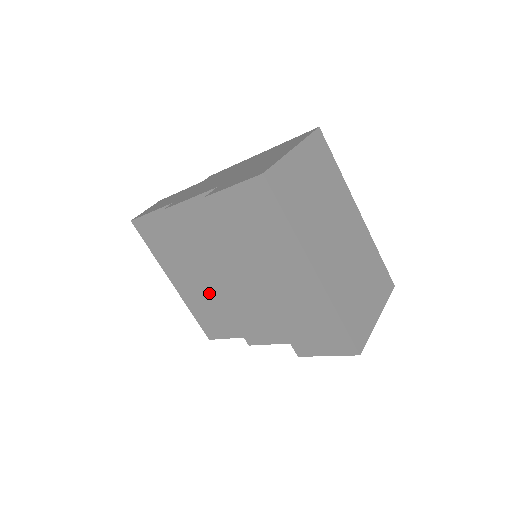
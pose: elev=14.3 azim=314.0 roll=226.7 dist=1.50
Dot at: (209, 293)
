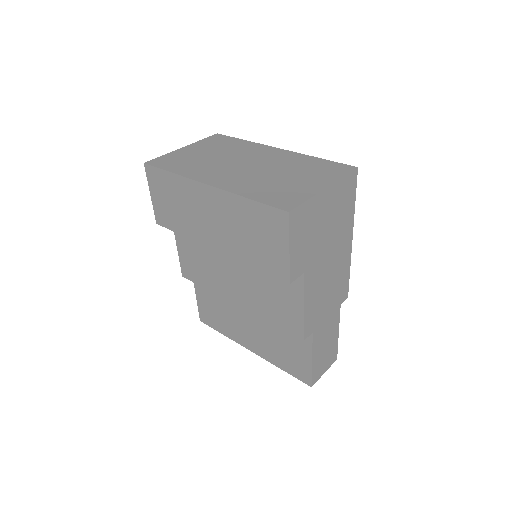
Dot at: (263, 327)
